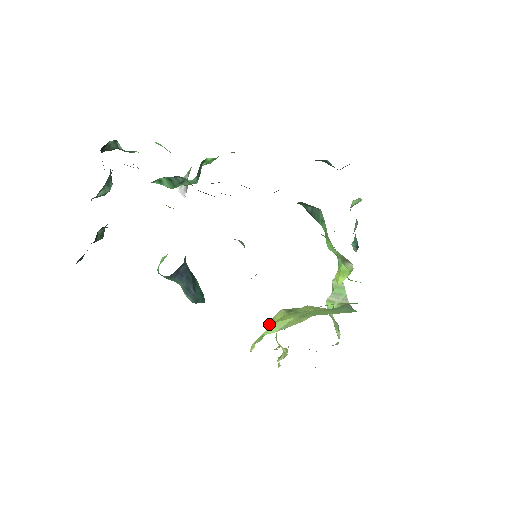
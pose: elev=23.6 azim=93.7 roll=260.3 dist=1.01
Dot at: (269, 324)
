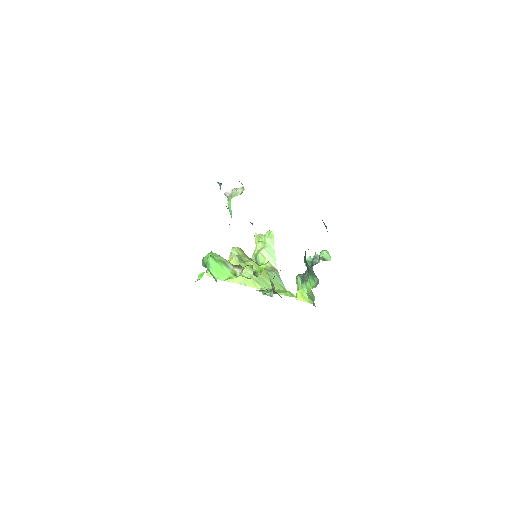
Dot at: occluded
